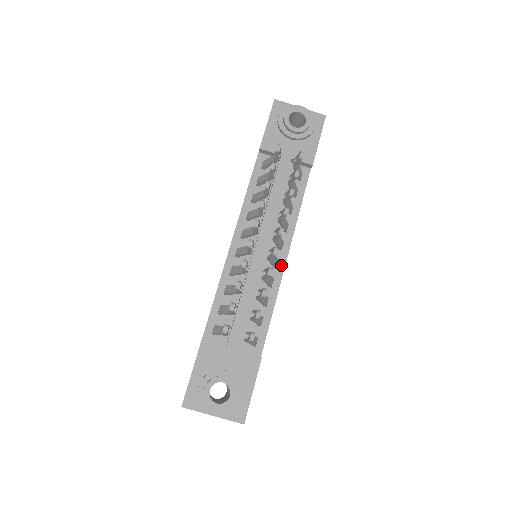
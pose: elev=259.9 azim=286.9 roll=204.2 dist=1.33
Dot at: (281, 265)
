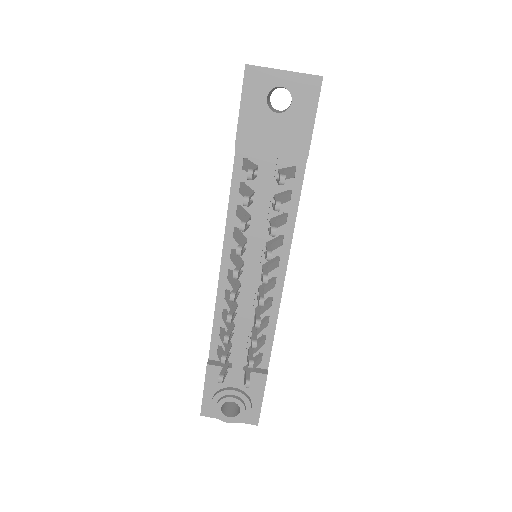
Dot at: (279, 282)
